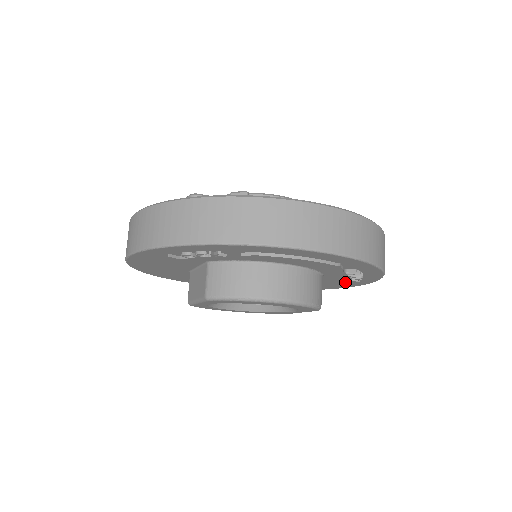
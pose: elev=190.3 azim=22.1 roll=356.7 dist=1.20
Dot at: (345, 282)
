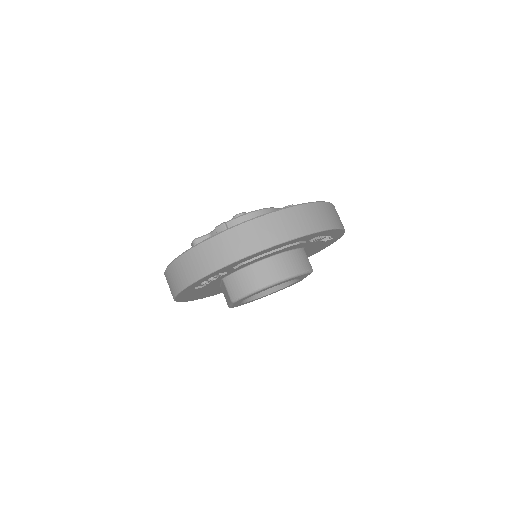
Dot at: (326, 242)
